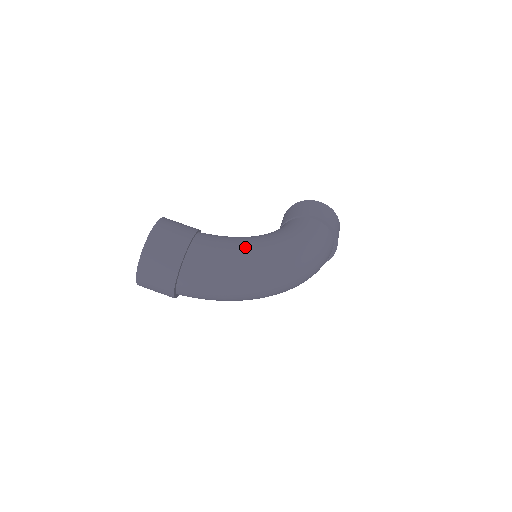
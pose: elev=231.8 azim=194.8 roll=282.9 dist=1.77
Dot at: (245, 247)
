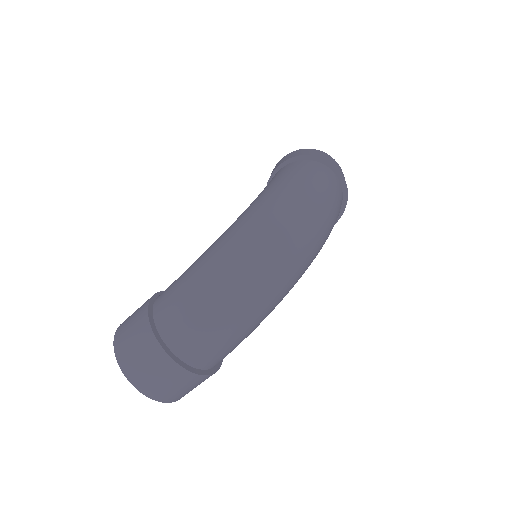
Dot at: (206, 252)
